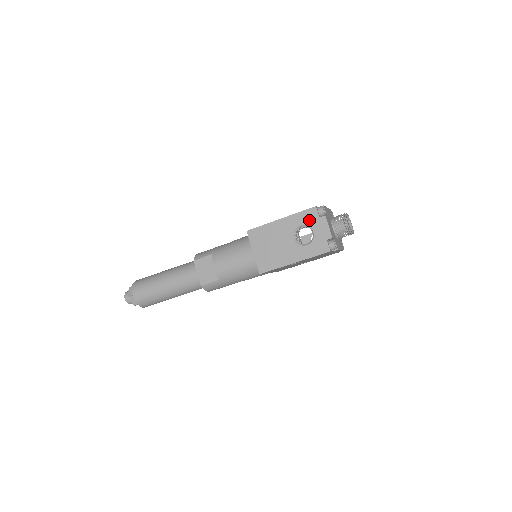
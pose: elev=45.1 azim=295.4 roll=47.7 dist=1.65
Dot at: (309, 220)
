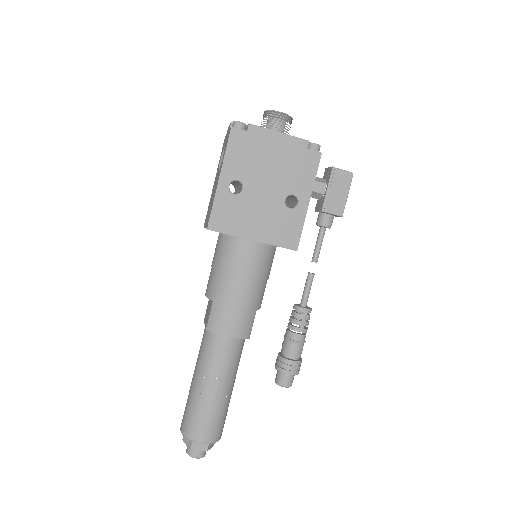
Dot at: (223, 148)
